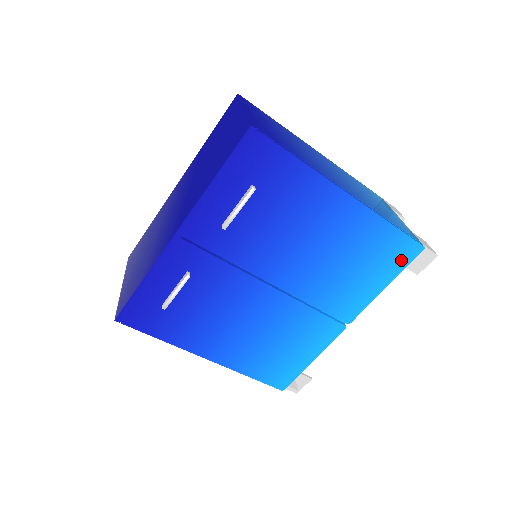
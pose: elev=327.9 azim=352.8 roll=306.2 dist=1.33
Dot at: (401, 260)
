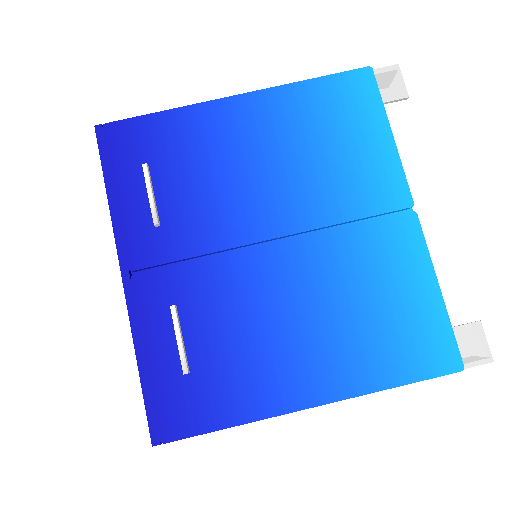
Dot at: (366, 97)
